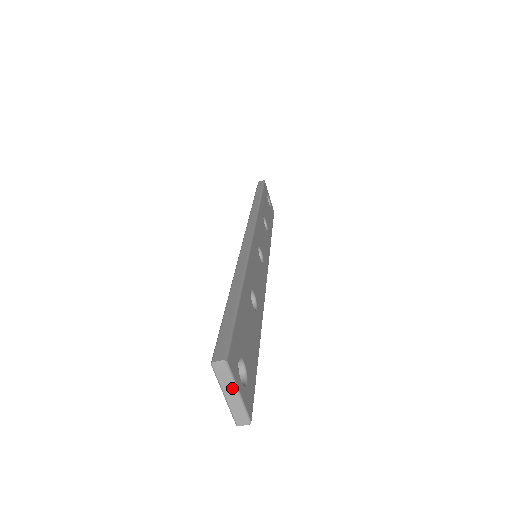
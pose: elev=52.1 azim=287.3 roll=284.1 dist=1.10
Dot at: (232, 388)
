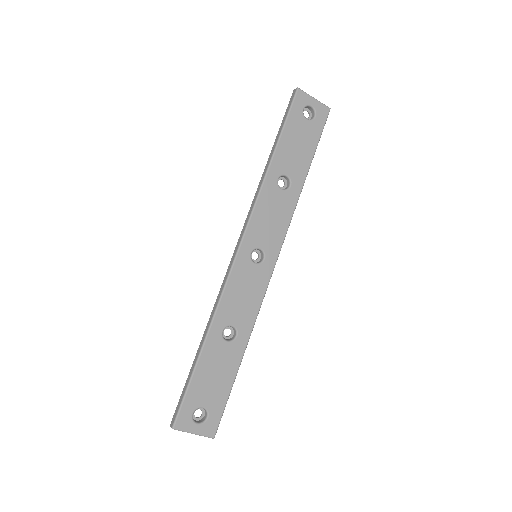
Dot at: (188, 432)
